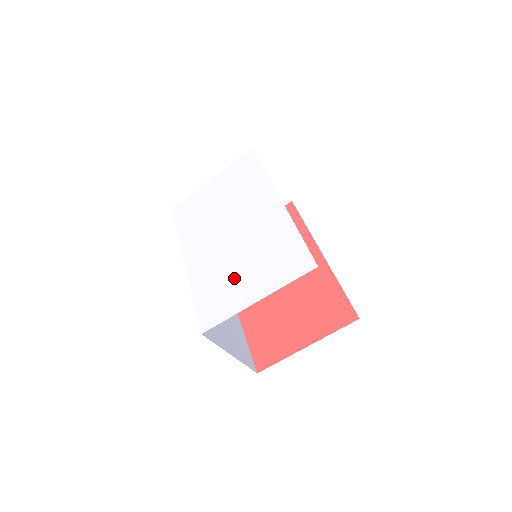
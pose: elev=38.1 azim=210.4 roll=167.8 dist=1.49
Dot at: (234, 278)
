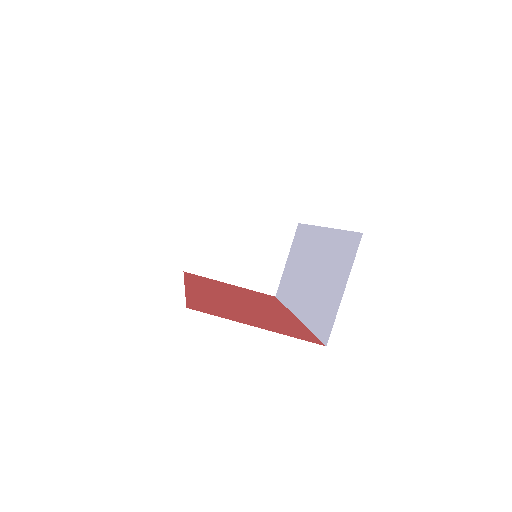
Dot at: occluded
